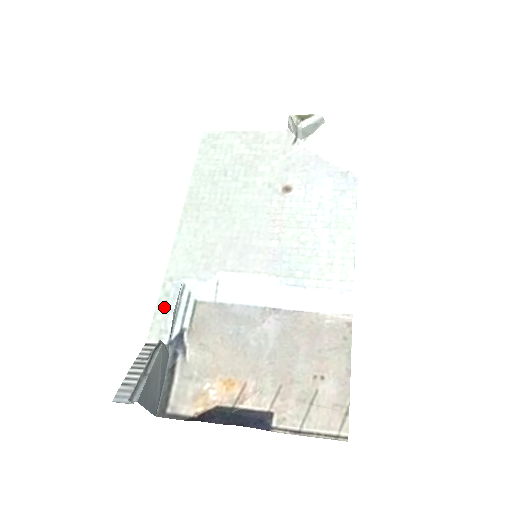
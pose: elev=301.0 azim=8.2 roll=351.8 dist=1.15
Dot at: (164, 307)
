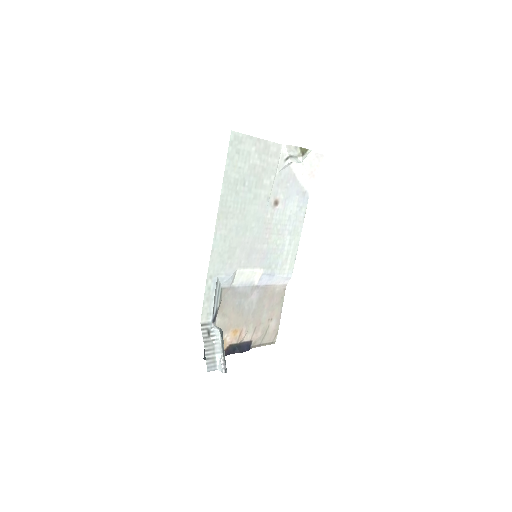
Dot at: (208, 298)
